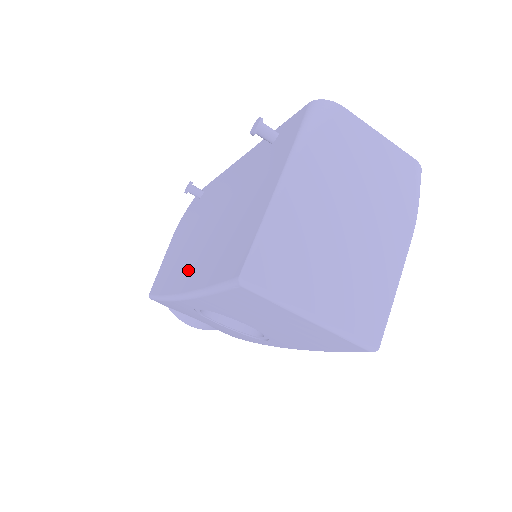
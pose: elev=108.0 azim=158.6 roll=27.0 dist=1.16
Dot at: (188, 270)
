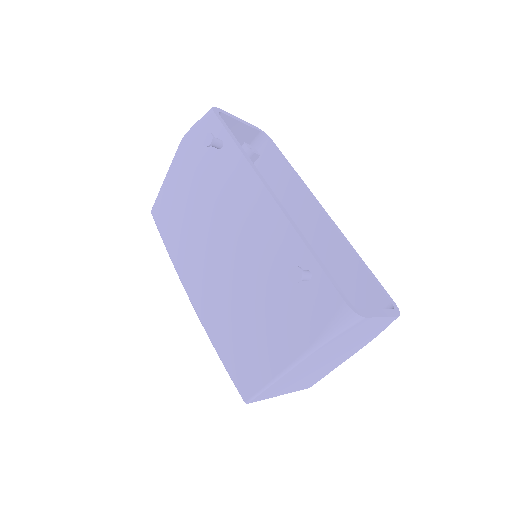
Dot at: (201, 285)
